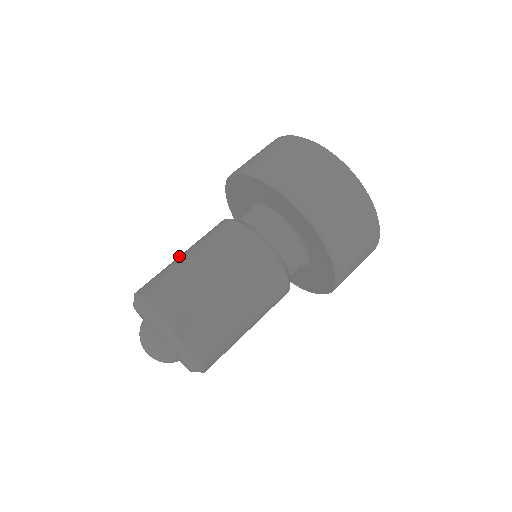
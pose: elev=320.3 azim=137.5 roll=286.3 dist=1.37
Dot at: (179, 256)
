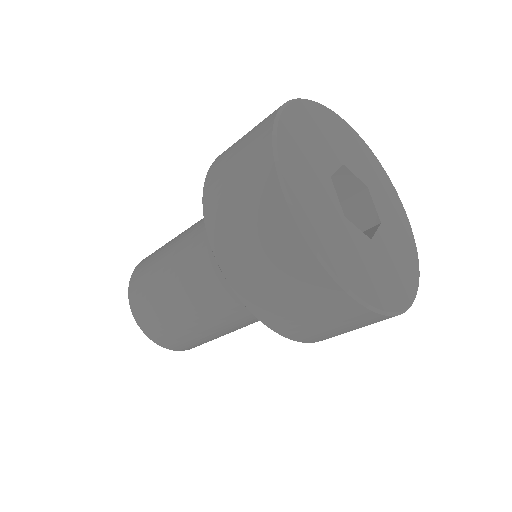
Dot at: (161, 271)
